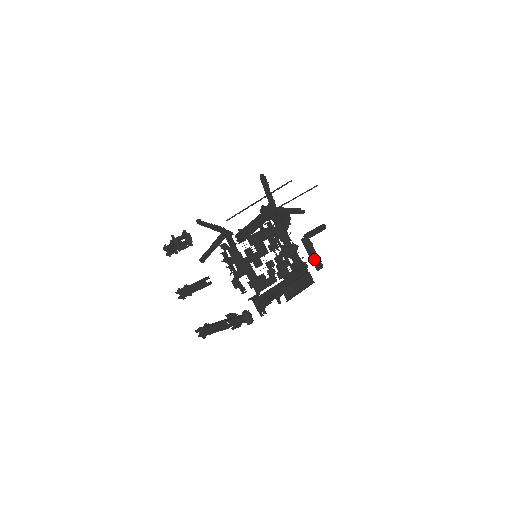
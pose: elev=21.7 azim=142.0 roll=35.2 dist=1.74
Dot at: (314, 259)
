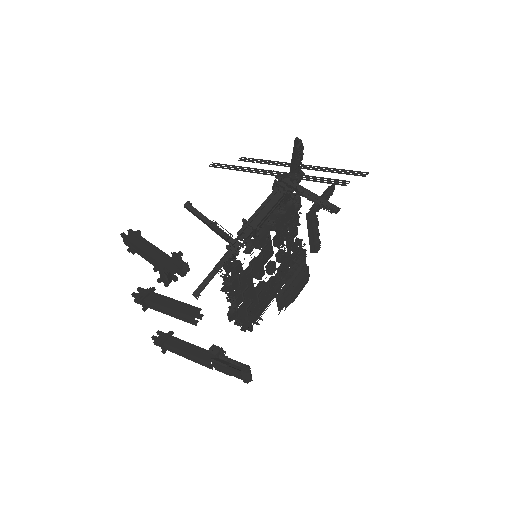
Dot at: (313, 240)
